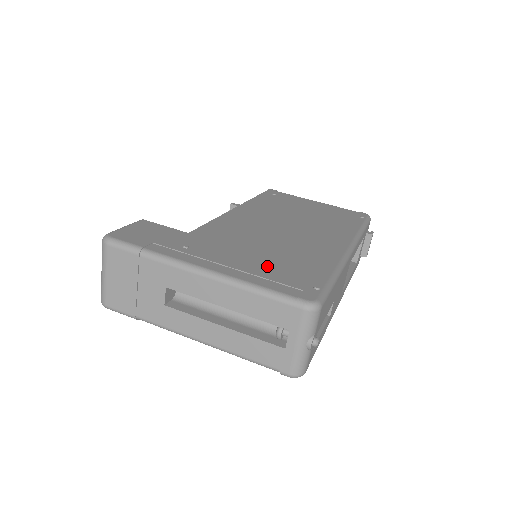
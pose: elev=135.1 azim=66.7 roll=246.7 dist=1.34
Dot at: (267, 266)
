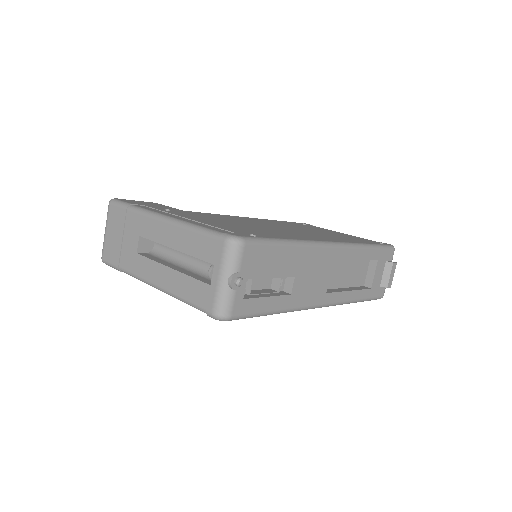
Dot at: (225, 225)
